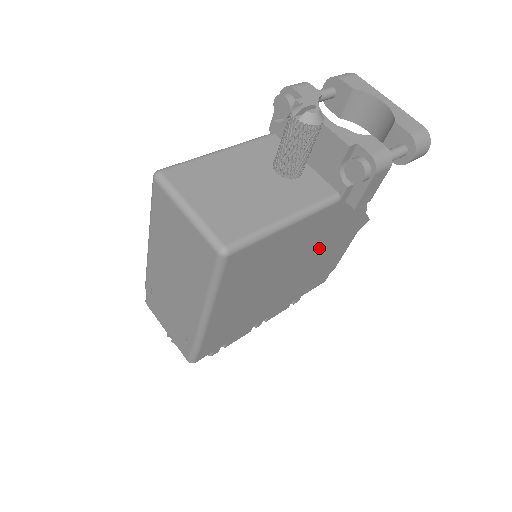
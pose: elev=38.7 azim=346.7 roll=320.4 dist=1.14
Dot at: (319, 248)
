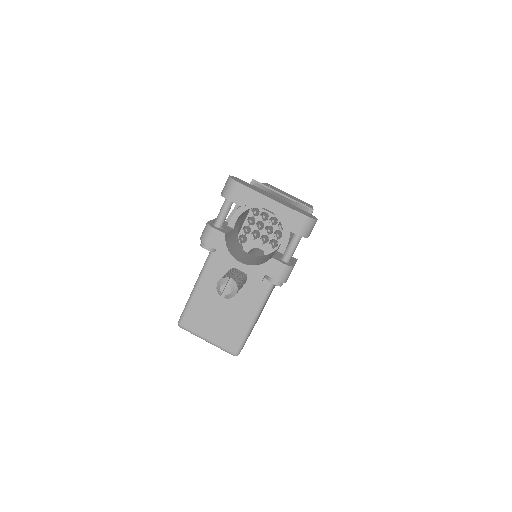
Dot at: occluded
